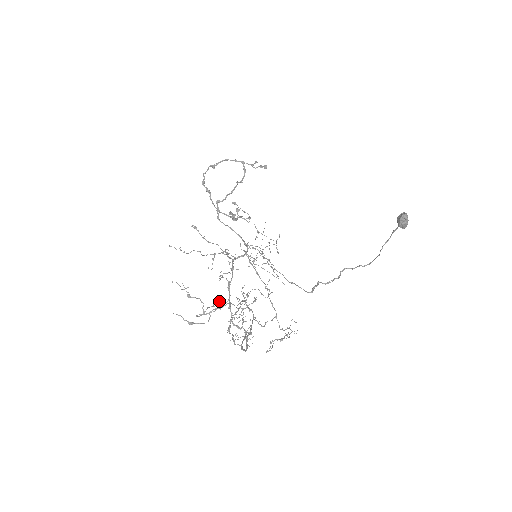
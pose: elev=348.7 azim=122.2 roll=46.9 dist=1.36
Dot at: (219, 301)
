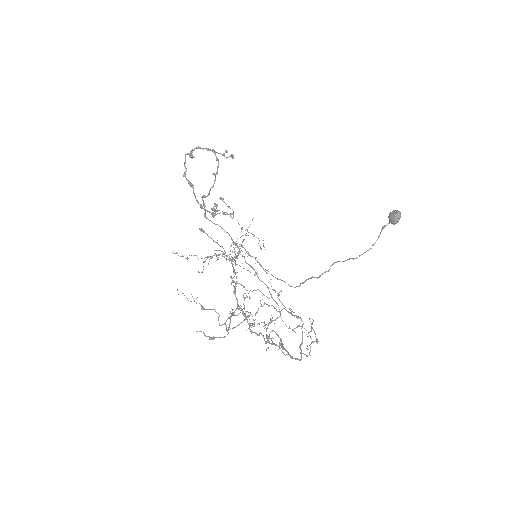
Dot at: (233, 309)
